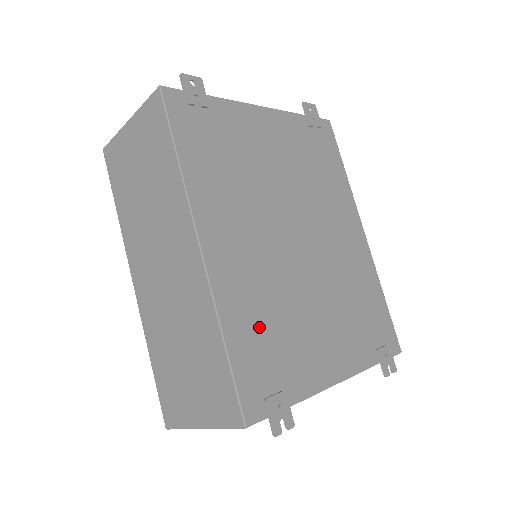
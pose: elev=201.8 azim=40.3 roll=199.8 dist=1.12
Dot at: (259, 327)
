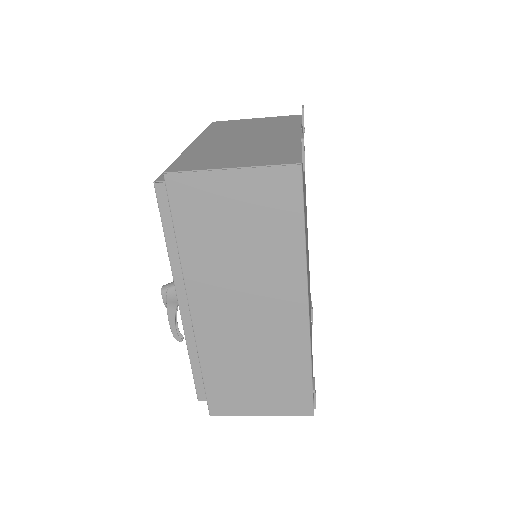
Dot at: occluded
